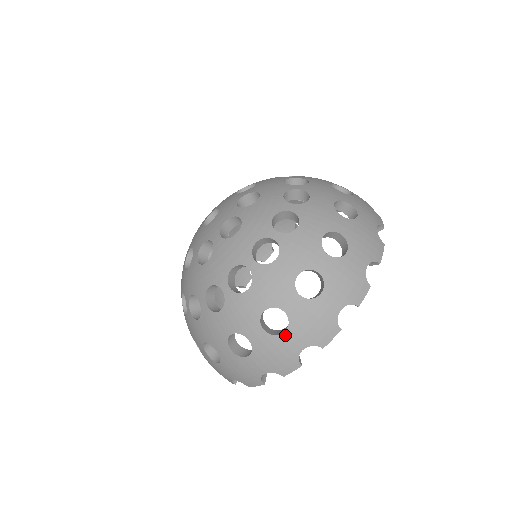
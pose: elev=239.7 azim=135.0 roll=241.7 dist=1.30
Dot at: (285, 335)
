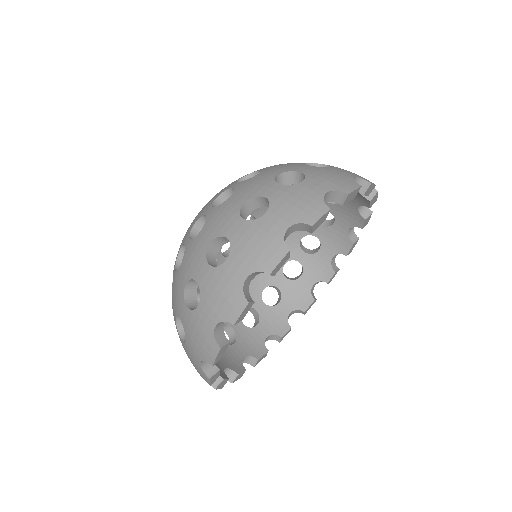
Dot at: (227, 263)
